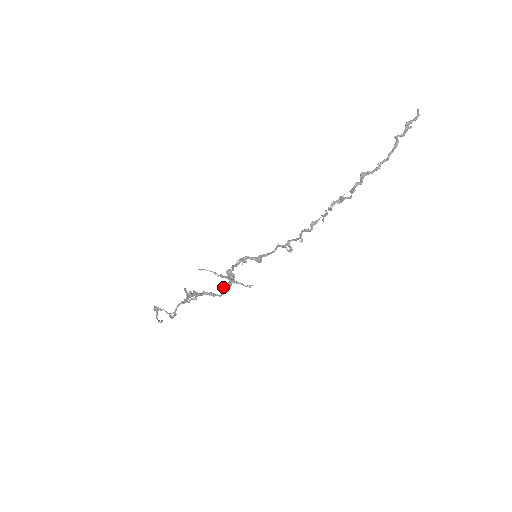
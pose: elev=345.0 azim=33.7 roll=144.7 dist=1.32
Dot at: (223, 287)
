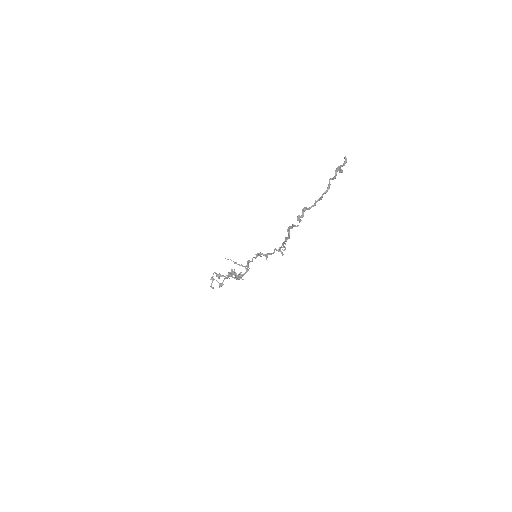
Dot at: (238, 274)
